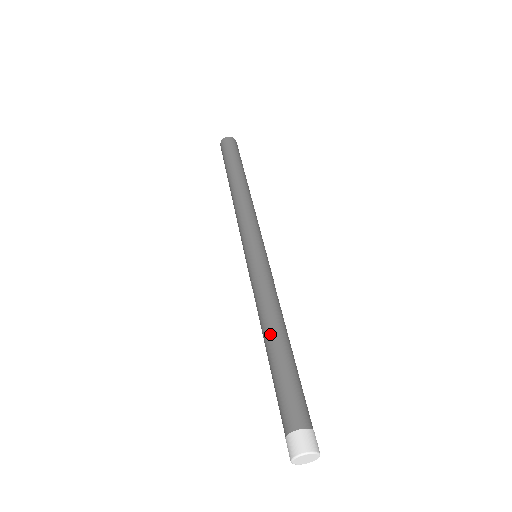
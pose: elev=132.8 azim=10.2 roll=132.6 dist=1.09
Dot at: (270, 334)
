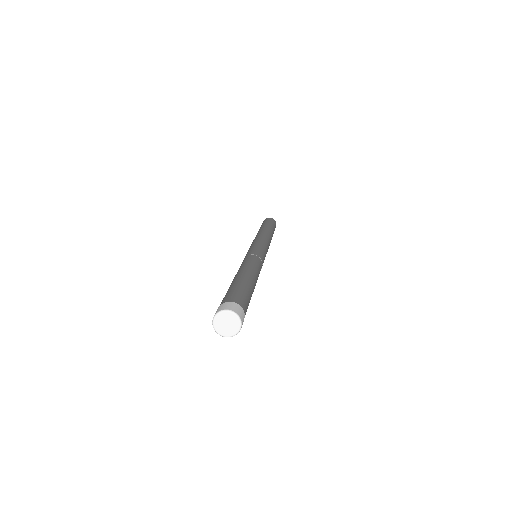
Dot at: (245, 271)
